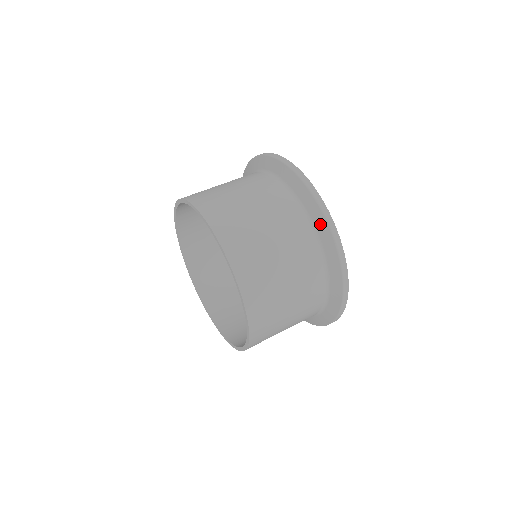
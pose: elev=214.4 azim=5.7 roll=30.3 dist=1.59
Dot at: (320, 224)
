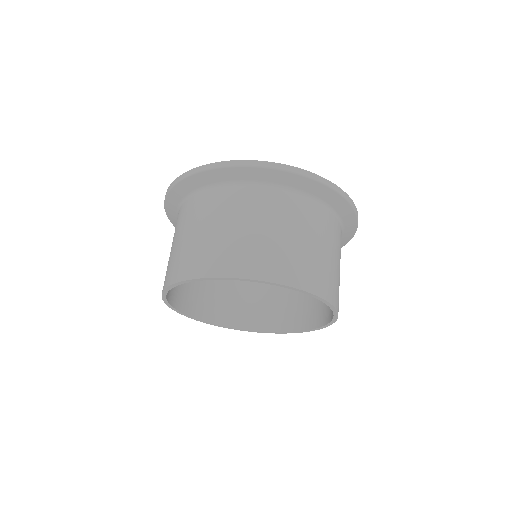
Dot at: (221, 176)
